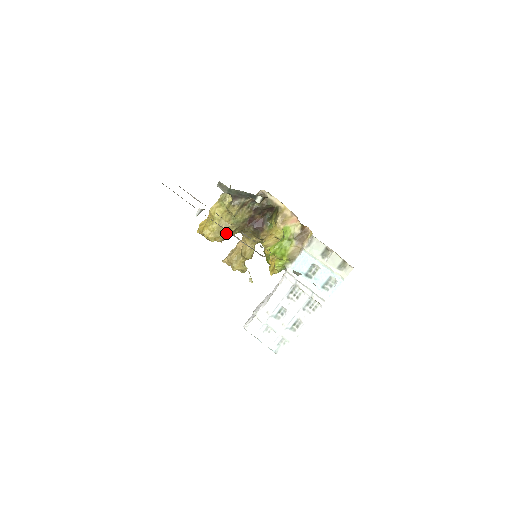
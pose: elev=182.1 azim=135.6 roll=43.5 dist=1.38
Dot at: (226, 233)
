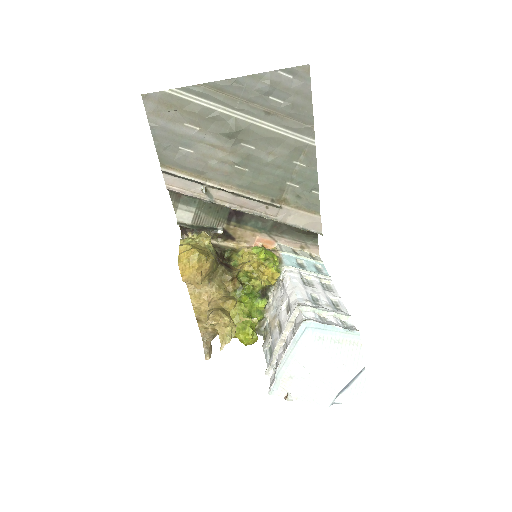
Dot at: (210, 257)
